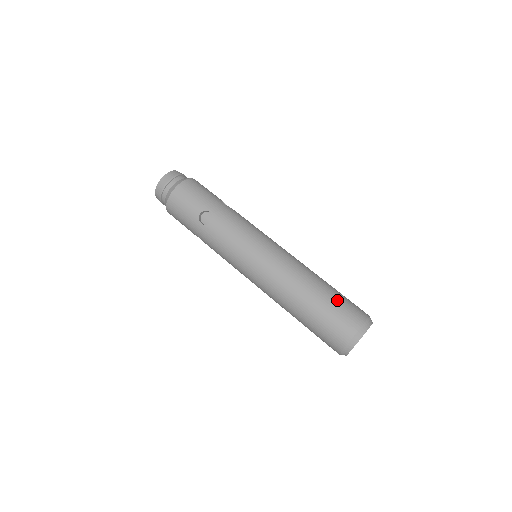
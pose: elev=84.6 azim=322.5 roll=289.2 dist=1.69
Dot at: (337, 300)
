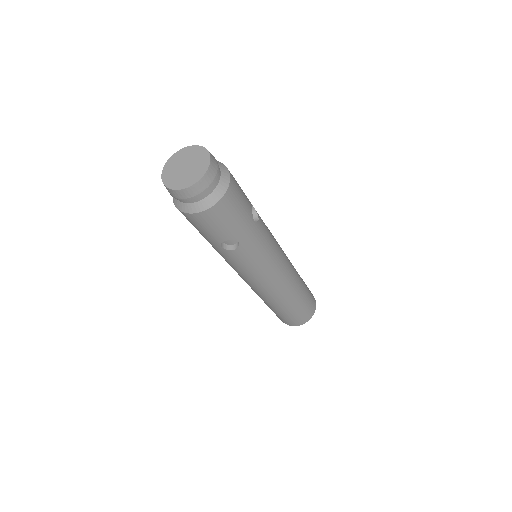
Dot at: (304, 306)
